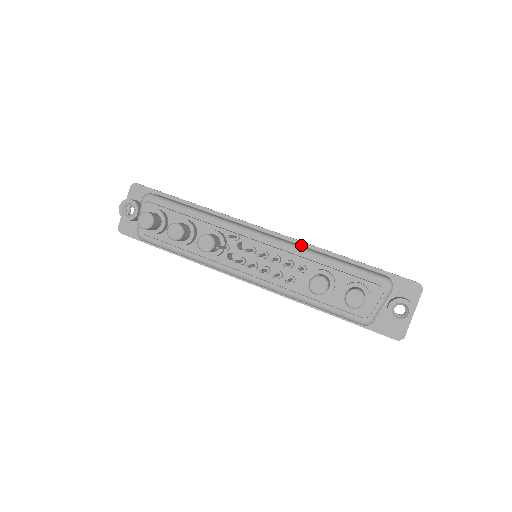
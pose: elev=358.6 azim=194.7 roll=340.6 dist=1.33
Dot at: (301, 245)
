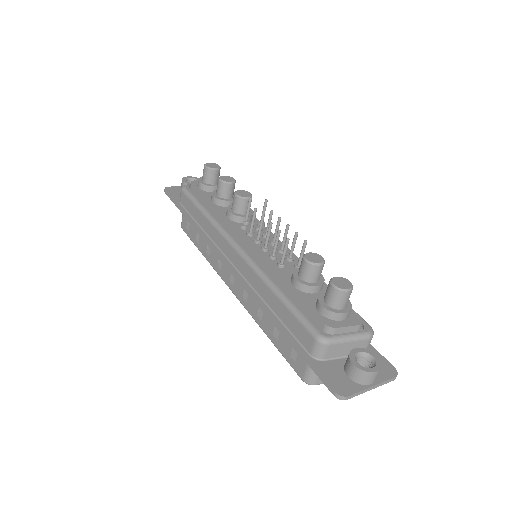
Dot at: occluded
